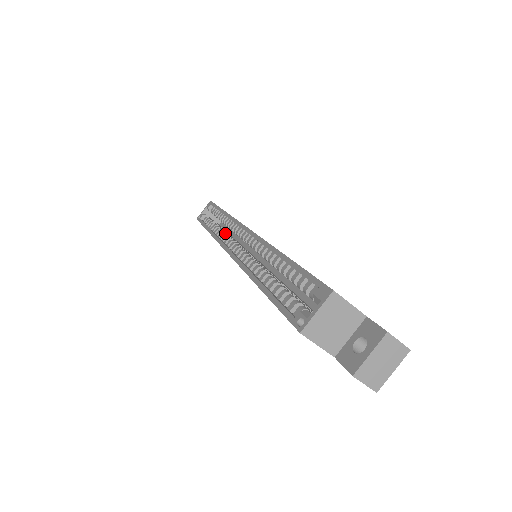
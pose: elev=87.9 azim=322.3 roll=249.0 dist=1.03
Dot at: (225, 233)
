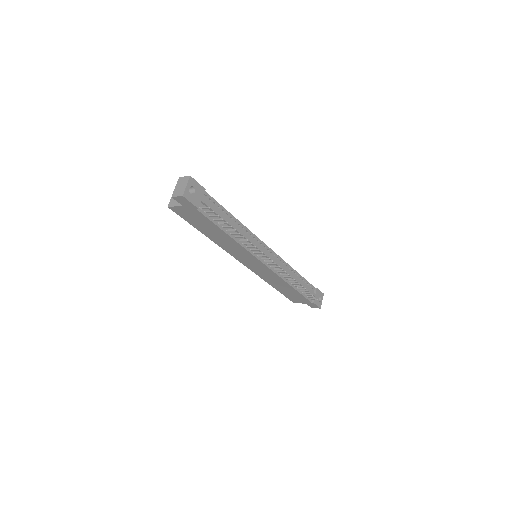
Dot at: occluded
